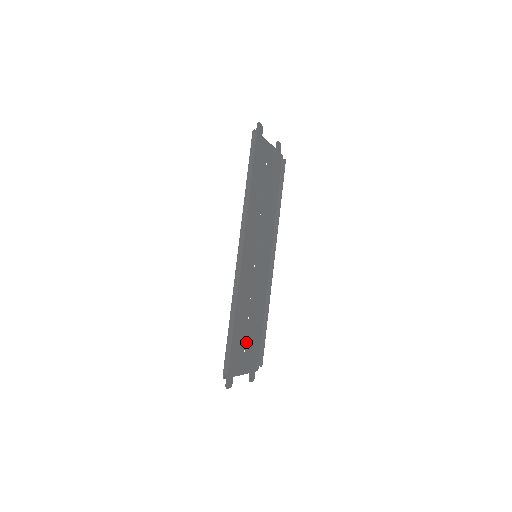
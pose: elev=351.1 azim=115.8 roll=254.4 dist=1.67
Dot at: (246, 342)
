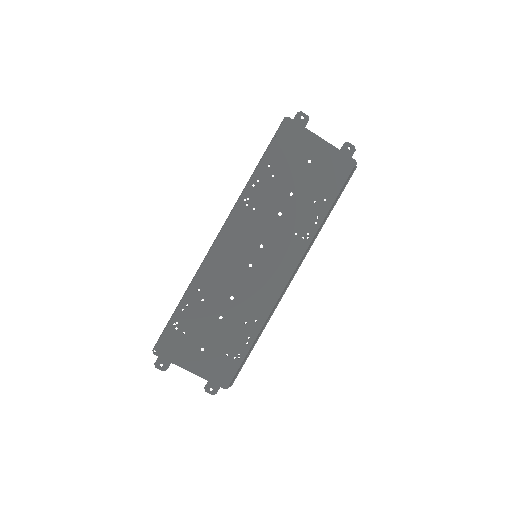
Dot at: (209, 341)
